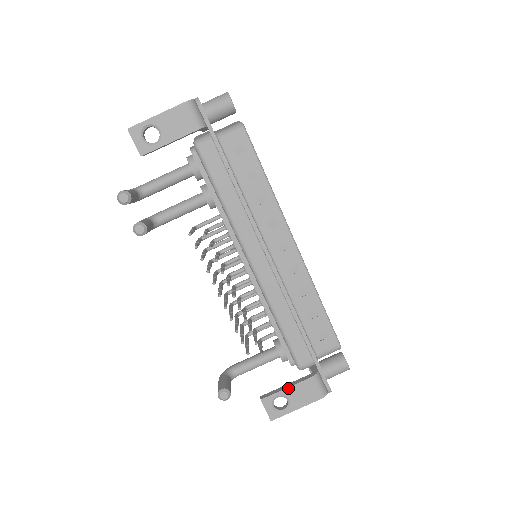
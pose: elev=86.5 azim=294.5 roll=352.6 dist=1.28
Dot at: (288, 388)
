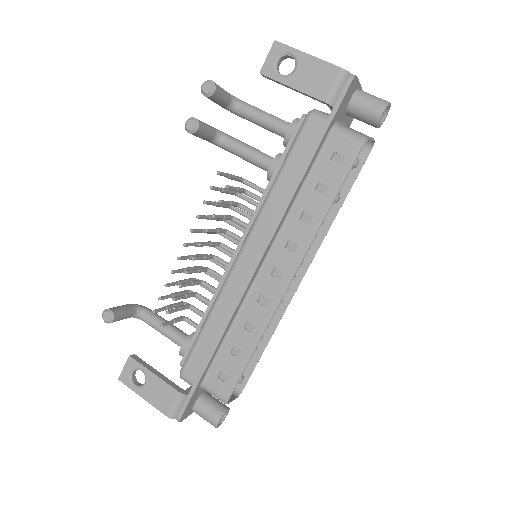
Dot at: (155, 375)
